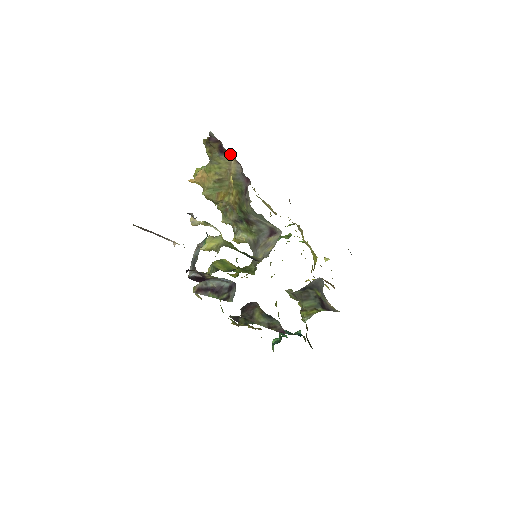
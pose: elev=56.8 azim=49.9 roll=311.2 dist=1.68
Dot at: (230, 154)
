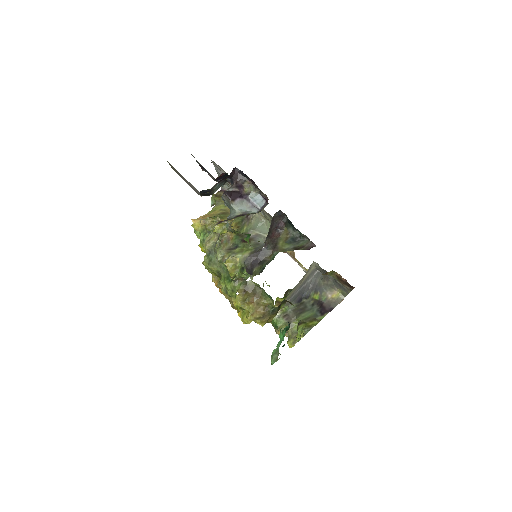
Dot at: occluded
